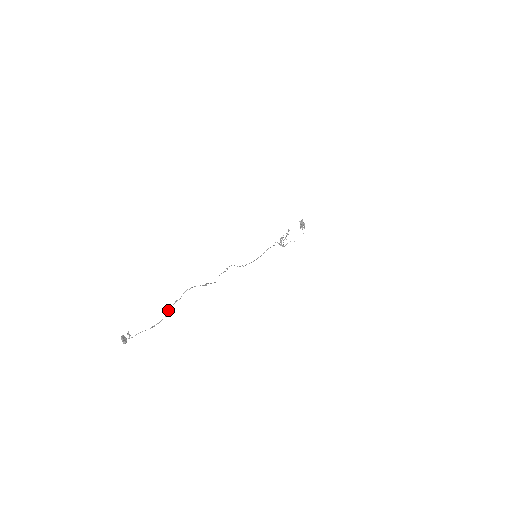
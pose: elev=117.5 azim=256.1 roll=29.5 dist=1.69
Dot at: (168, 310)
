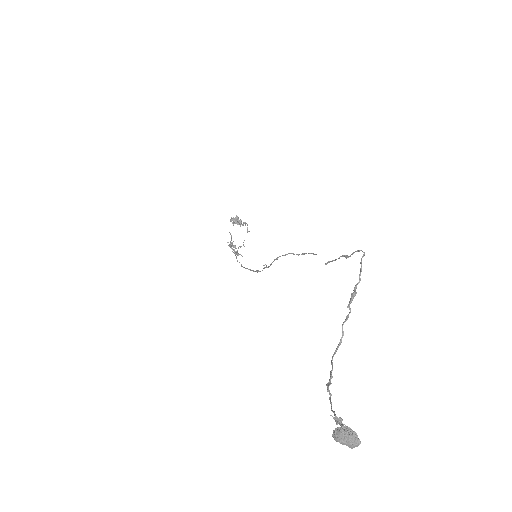
Dot at: (342, 327)
